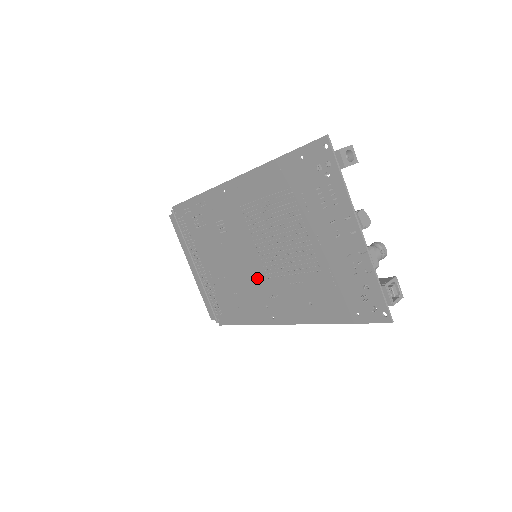
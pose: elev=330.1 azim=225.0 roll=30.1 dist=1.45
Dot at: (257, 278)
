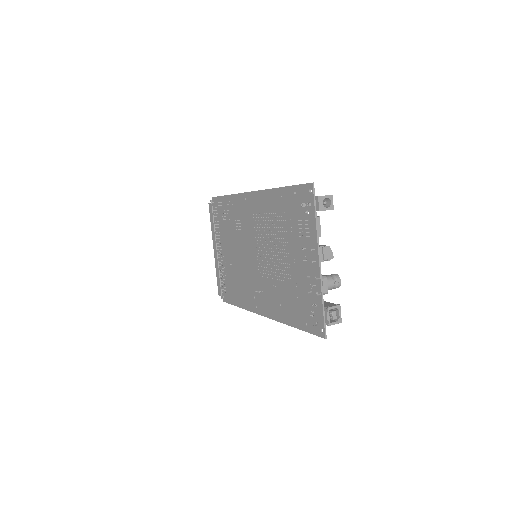
Dot at: (253, 273)
